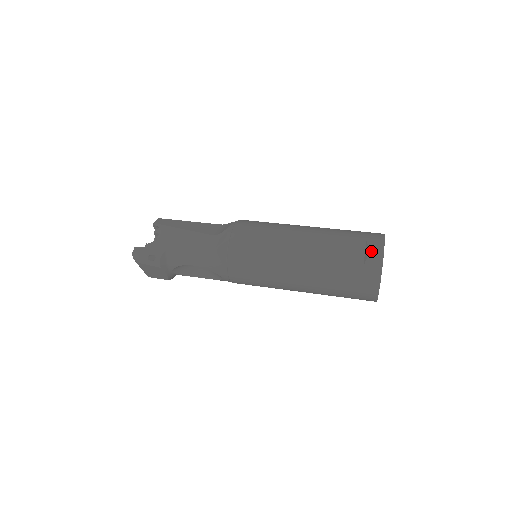
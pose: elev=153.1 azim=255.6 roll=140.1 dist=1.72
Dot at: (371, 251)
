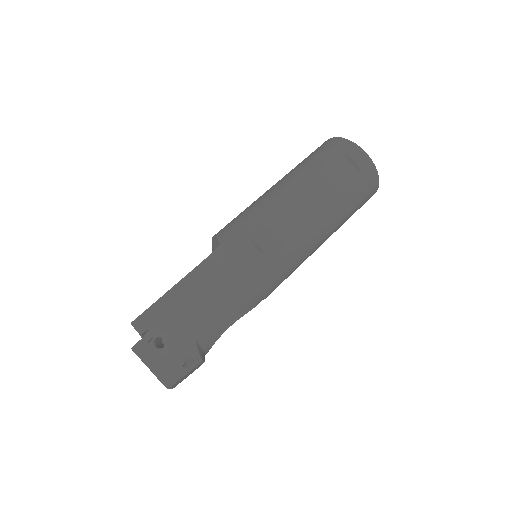
Dot at: (355, 158)
